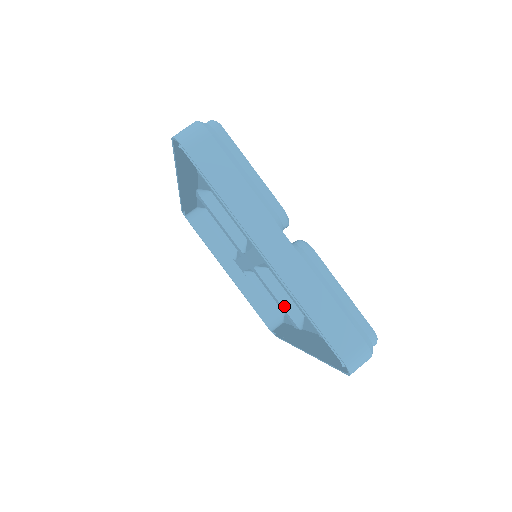
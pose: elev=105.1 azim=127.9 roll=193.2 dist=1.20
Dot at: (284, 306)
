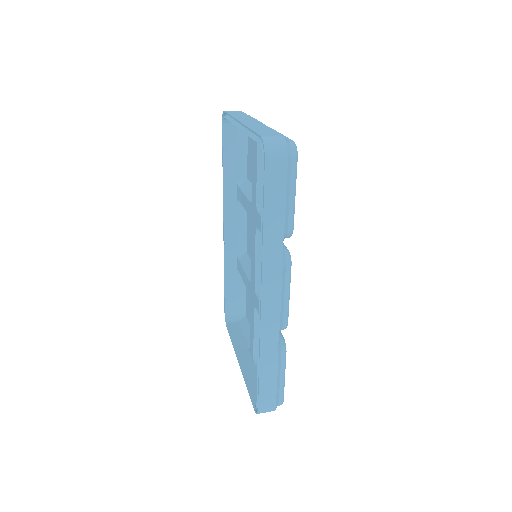
Dot at: occluded
